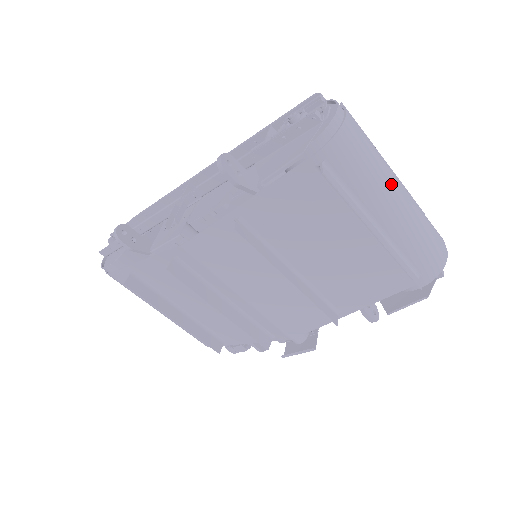
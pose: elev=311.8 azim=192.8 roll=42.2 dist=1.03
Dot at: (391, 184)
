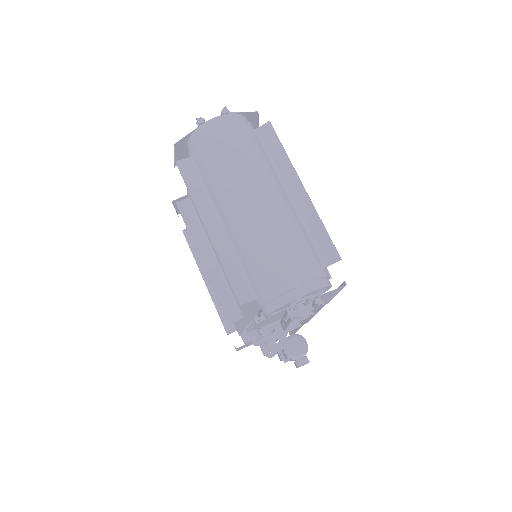
Dot at: (241, 192)
